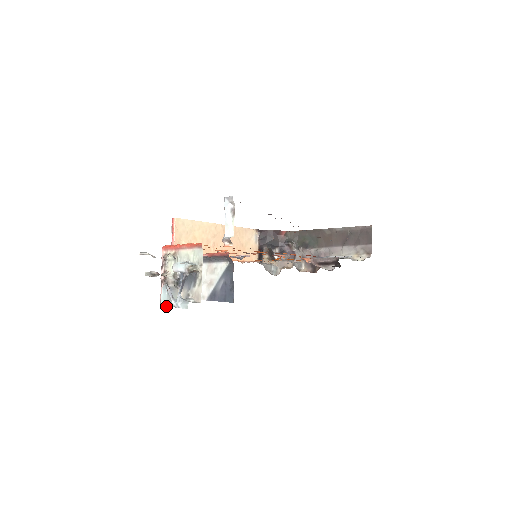
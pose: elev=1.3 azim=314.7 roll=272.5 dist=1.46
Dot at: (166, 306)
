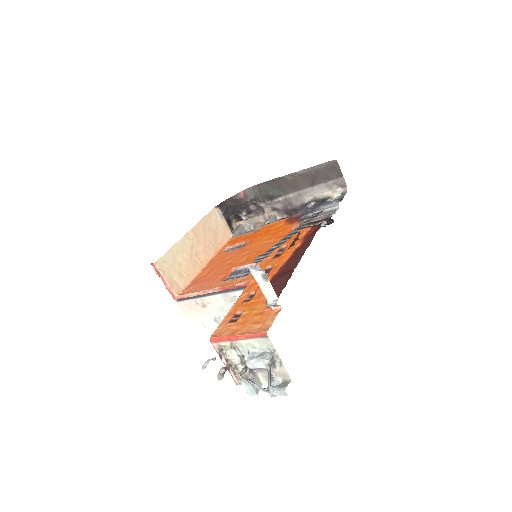
Dot at: occluded
